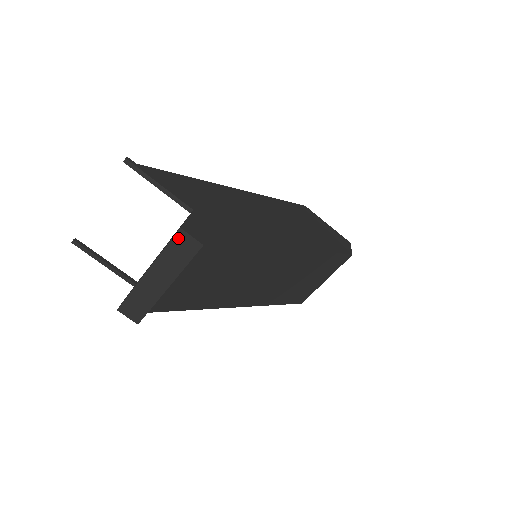
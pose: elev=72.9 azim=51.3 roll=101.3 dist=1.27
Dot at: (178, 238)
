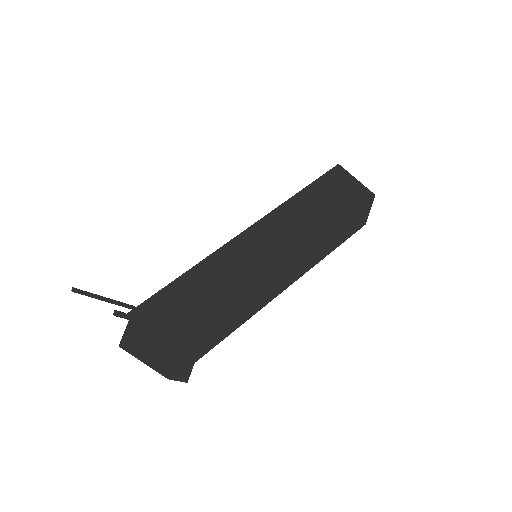
Dot at: (166, 376)
